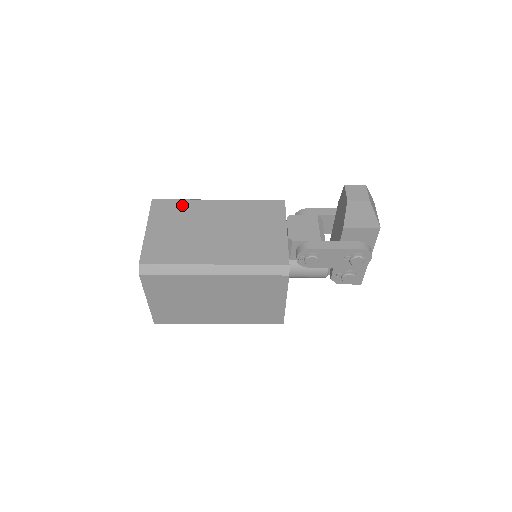
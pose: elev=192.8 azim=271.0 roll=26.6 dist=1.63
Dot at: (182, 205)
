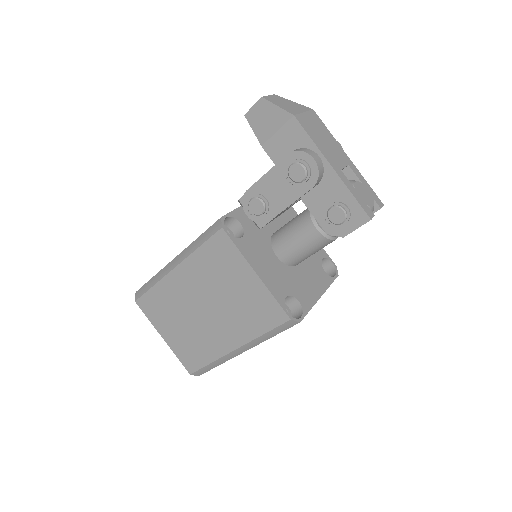
Dot at: occluded
